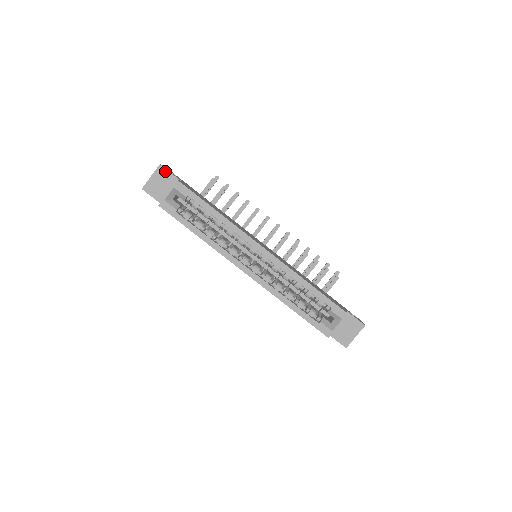
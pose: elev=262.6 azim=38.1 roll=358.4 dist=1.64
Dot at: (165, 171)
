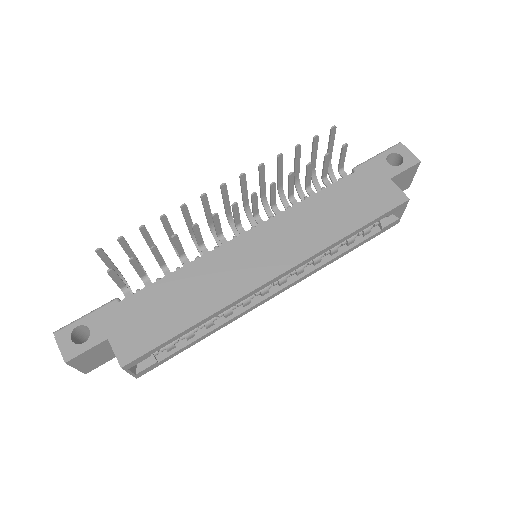
Dot at: (79, 357)
